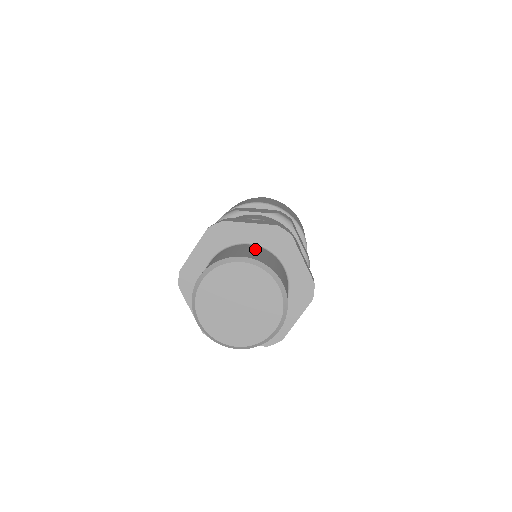
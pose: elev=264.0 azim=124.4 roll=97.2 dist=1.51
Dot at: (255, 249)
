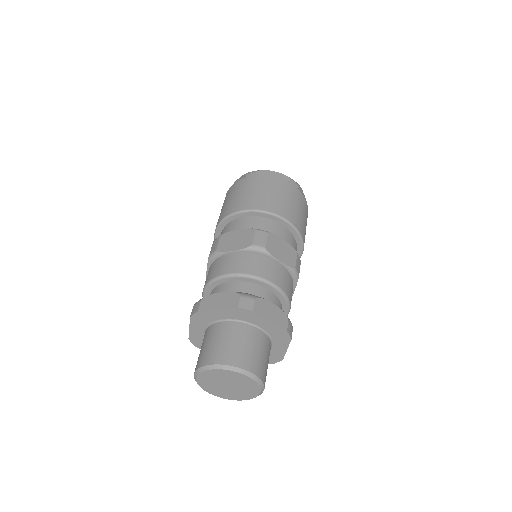
Dot at: (227, 333)
